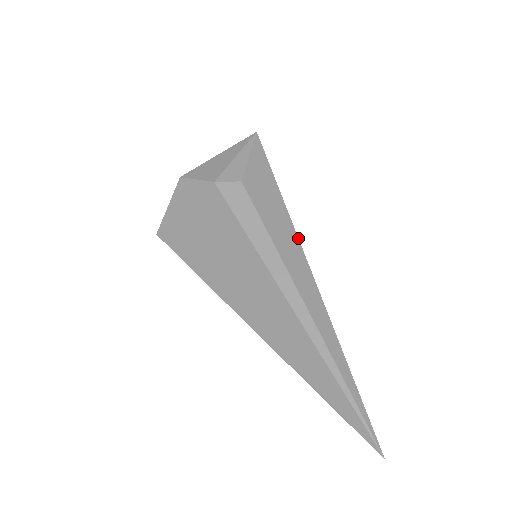
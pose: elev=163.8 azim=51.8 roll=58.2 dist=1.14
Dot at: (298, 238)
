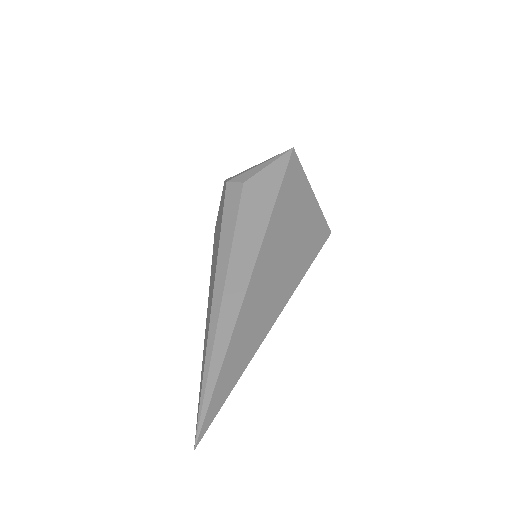
Dot at: (264, 237)
